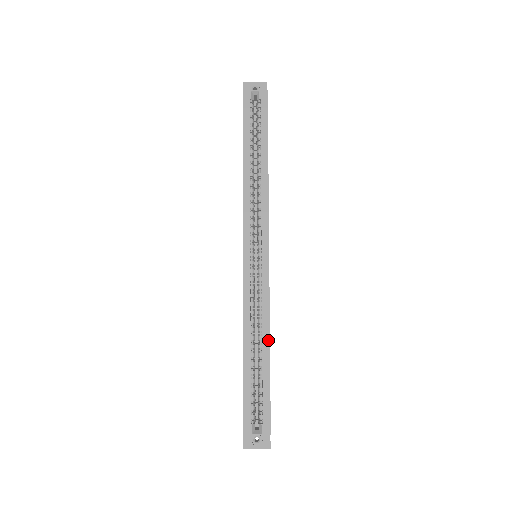
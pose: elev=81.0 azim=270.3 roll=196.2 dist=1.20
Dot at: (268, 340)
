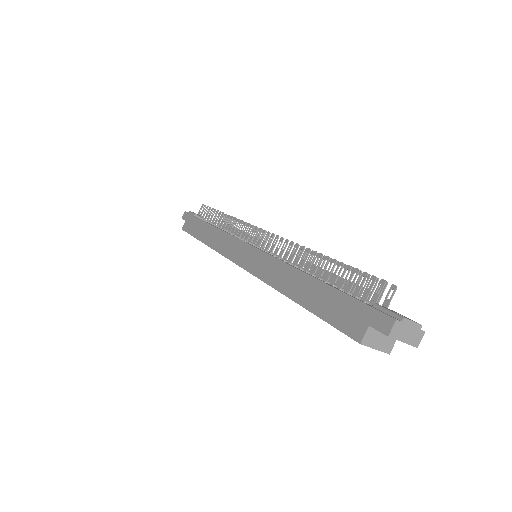
Dot at: occluded
